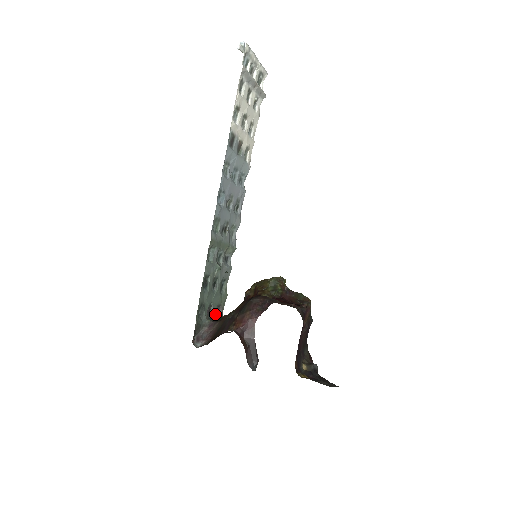
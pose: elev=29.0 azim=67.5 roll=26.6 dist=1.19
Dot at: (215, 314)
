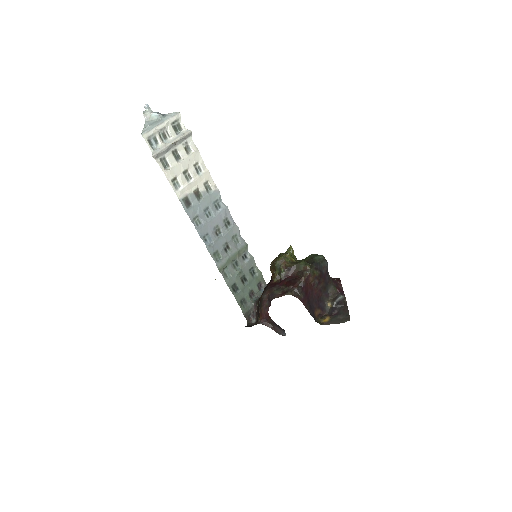
Dot at: (259, 290)
